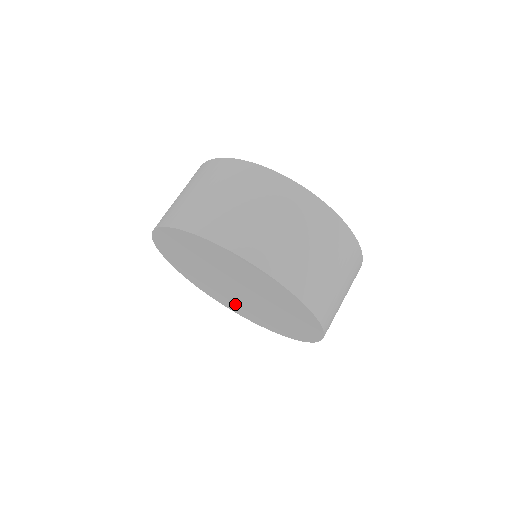
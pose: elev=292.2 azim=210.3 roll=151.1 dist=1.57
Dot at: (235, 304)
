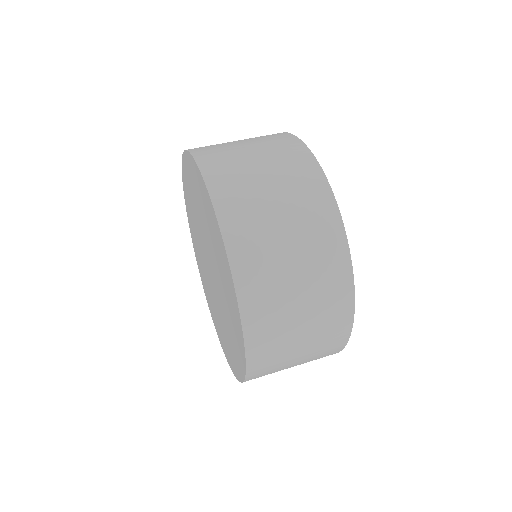
Dot at: (198, 250)
